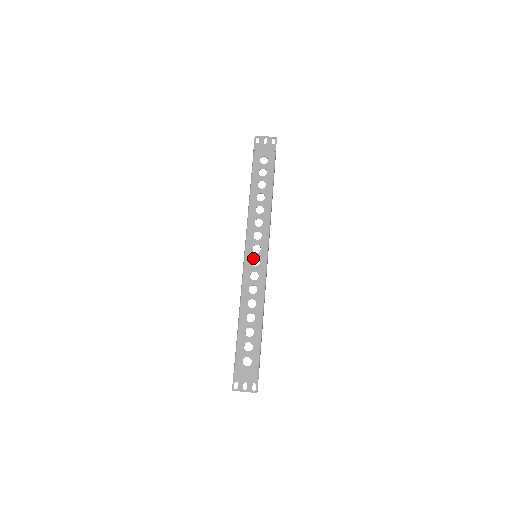
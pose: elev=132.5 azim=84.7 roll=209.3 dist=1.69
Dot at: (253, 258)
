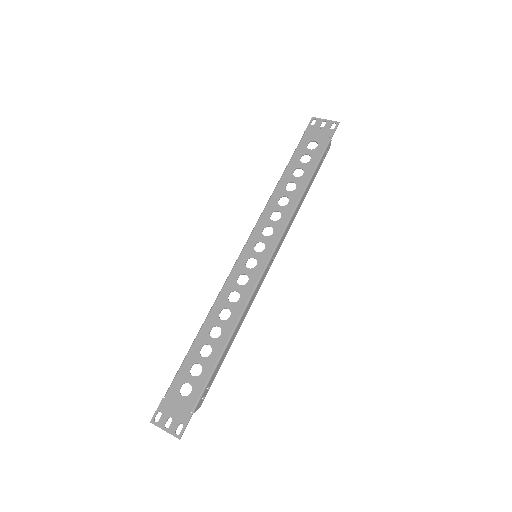
Dot at: (251, 257)
